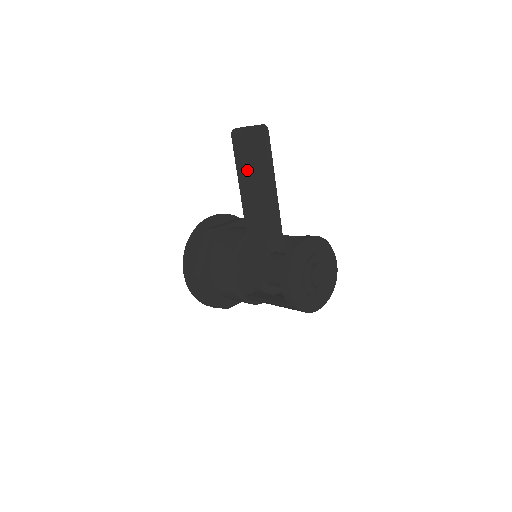
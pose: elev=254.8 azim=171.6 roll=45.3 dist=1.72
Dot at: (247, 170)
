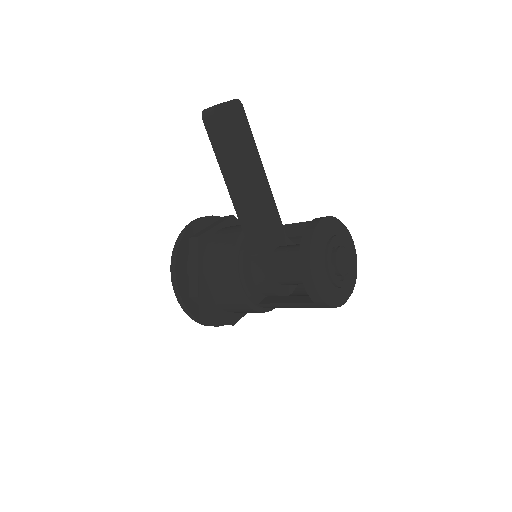
Dot at: (230, 156)
